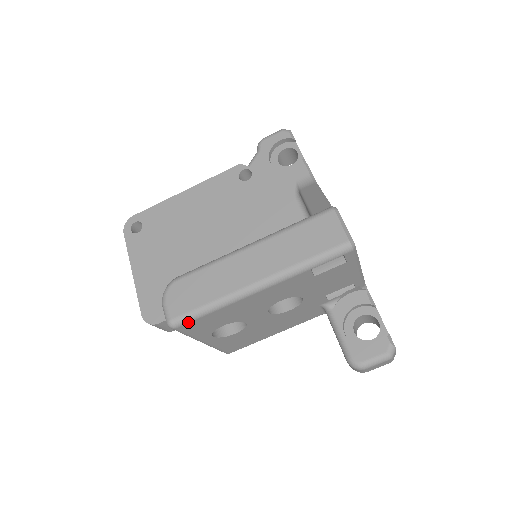
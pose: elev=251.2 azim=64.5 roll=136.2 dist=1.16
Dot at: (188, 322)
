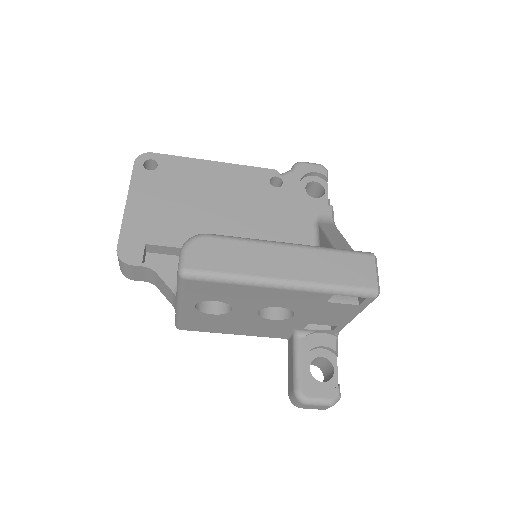
Dot at: (200, 280)
